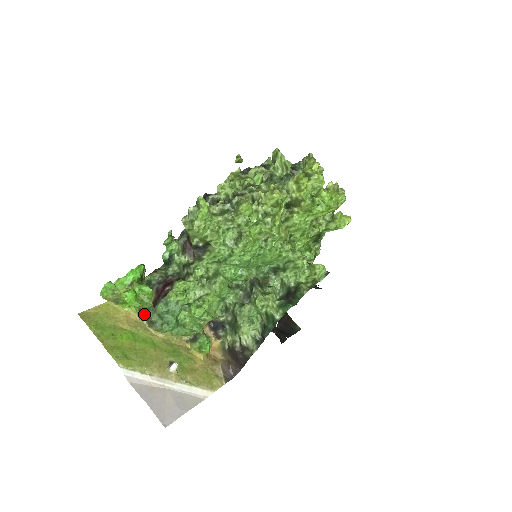
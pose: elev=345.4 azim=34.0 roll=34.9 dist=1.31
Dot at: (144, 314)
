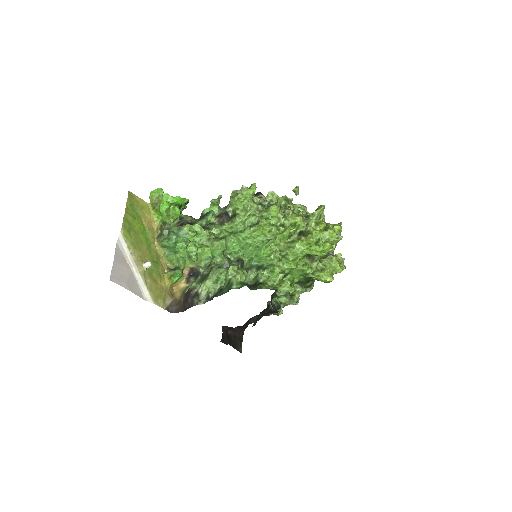
Dot at: (161, 231)
